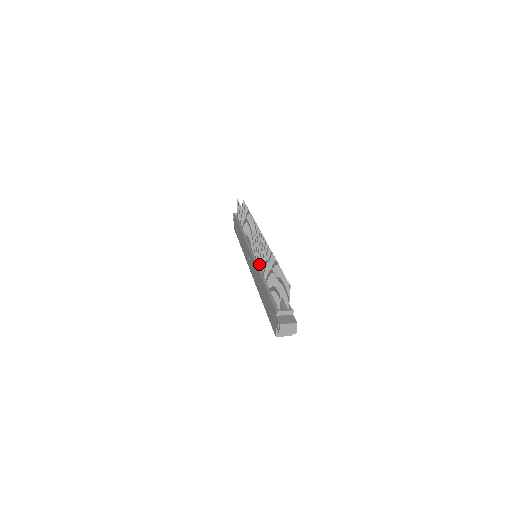
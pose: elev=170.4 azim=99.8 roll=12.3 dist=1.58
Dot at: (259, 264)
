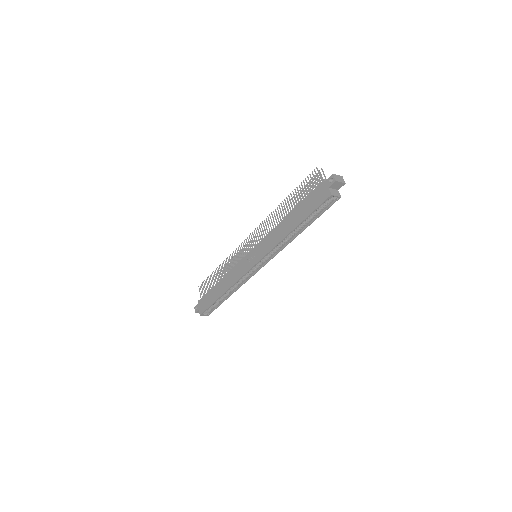
Dot at: (271, 230)
